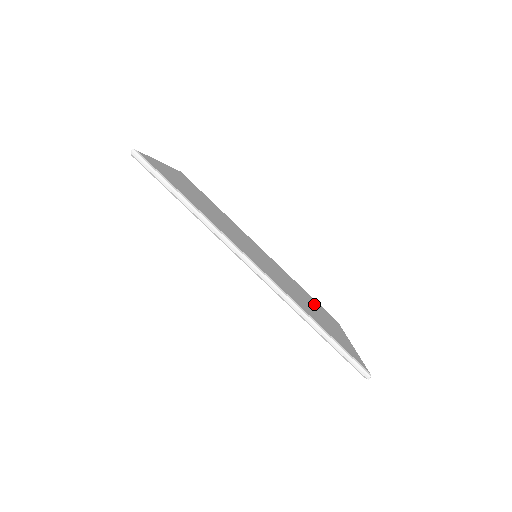
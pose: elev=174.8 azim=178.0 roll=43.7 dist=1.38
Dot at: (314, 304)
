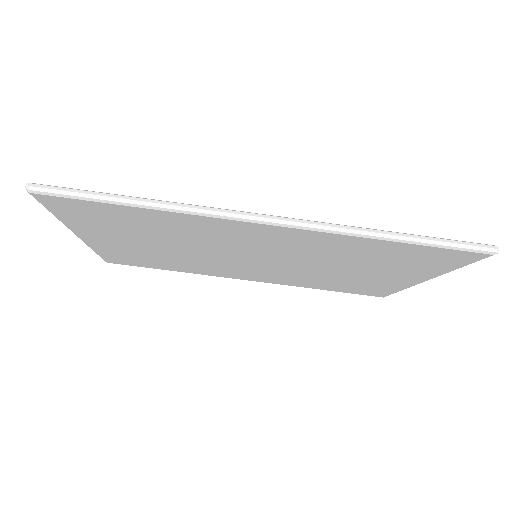
Dot at: occluded
